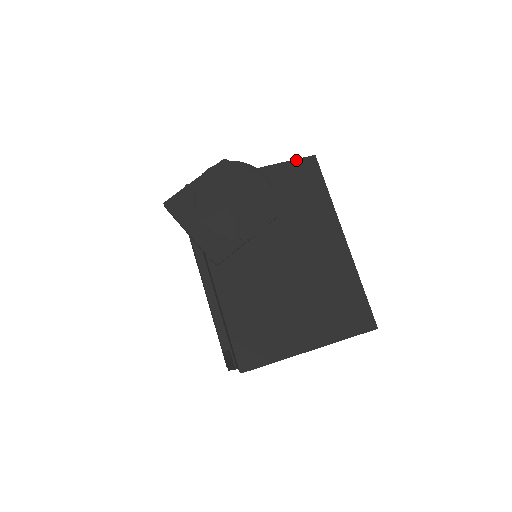
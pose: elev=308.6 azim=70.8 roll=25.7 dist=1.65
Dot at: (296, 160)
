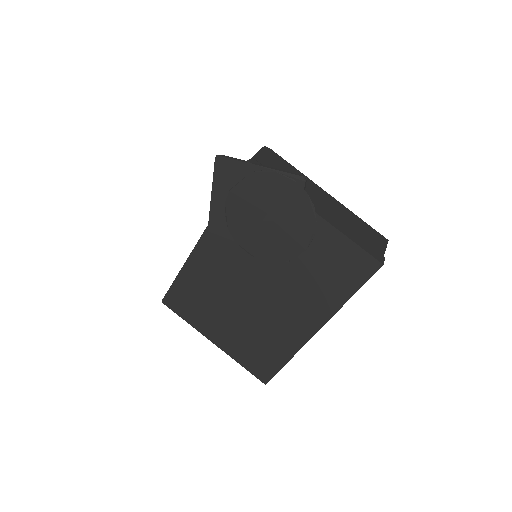
Dot at: (361, 249)
